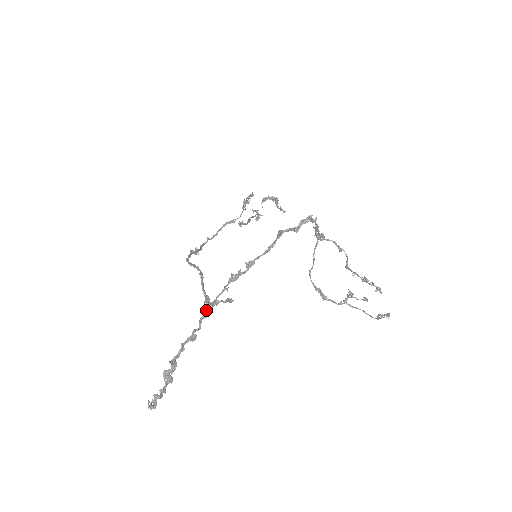
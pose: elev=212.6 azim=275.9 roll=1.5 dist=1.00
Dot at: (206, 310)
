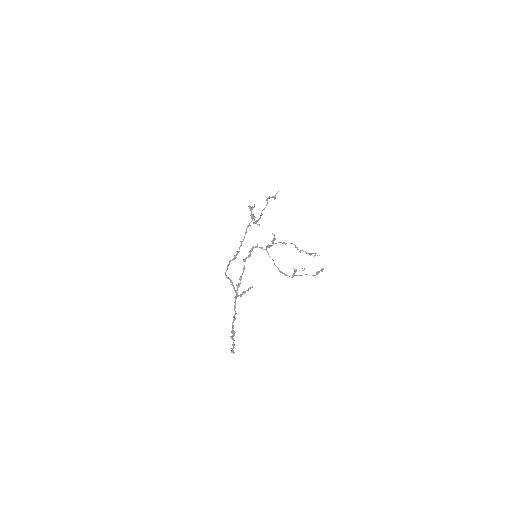
Dot at: (235, 305)
